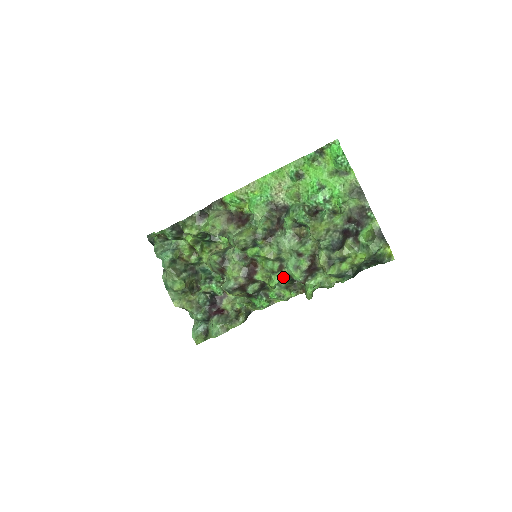
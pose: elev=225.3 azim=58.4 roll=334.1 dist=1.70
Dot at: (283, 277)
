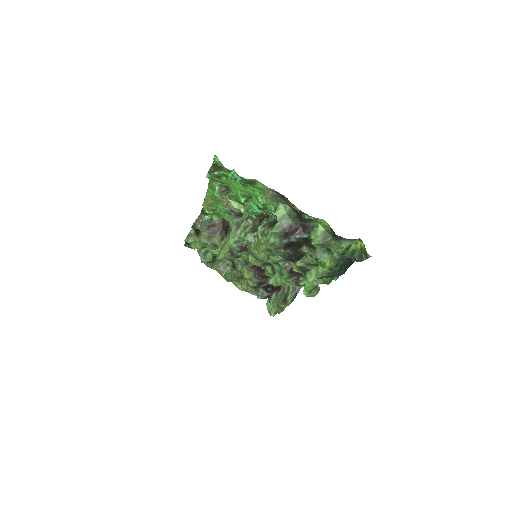
Dot at: occluded
